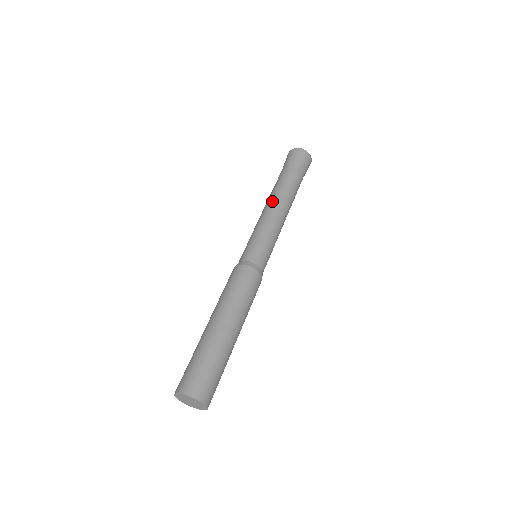
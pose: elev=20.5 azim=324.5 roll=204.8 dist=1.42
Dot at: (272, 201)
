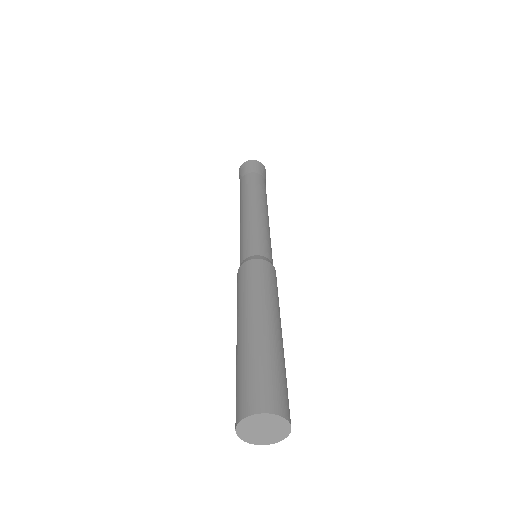
Dot at: (262, 203)
